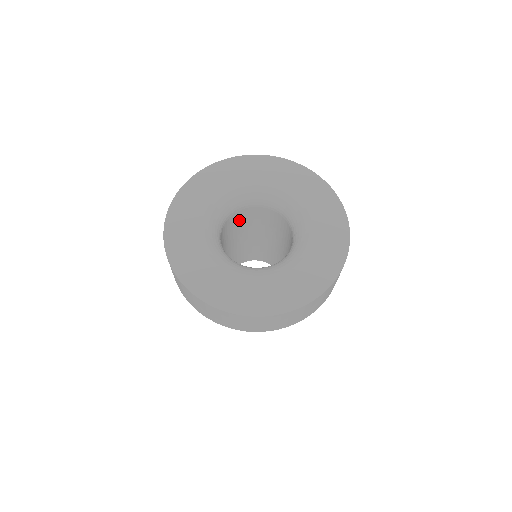
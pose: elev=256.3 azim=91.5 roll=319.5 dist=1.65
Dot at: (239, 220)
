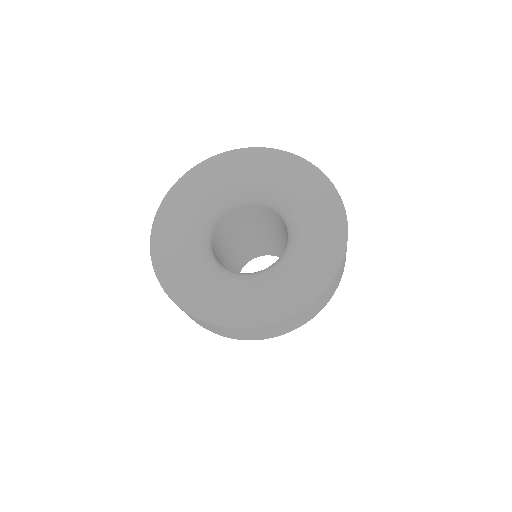
Dot at: (222, 232)
